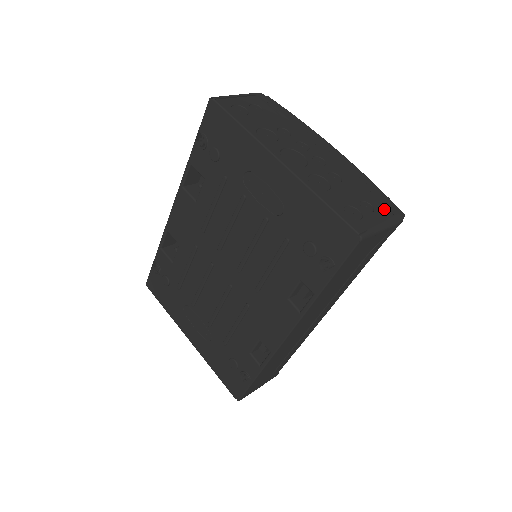
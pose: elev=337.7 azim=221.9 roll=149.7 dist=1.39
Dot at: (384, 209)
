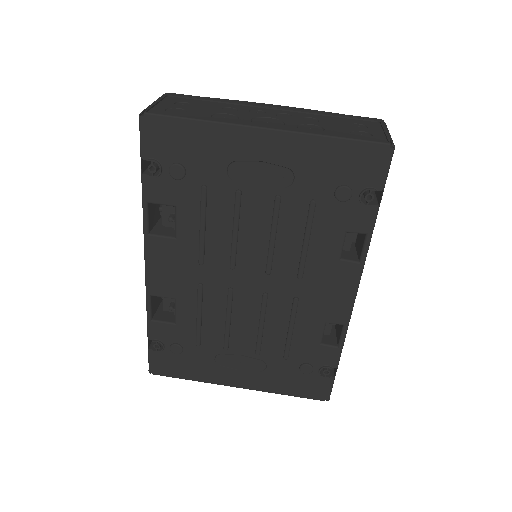
Dot at: (369, 122)
